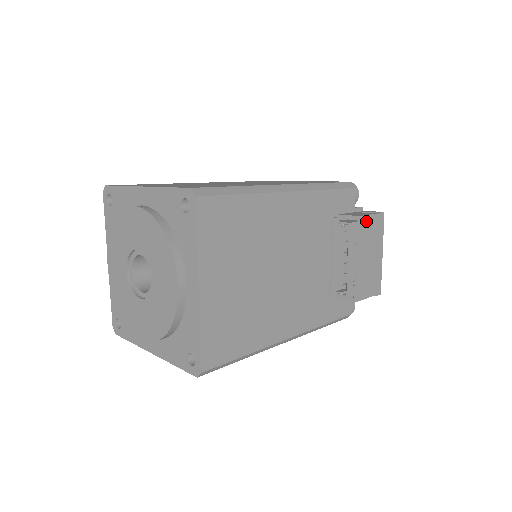
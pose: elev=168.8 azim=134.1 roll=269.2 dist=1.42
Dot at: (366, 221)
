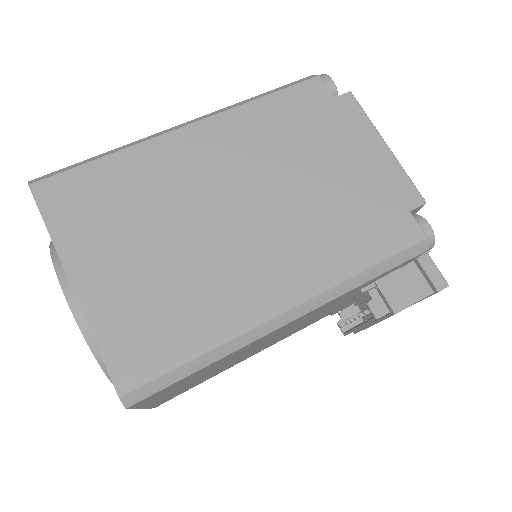
Dot at: (407, 307)
